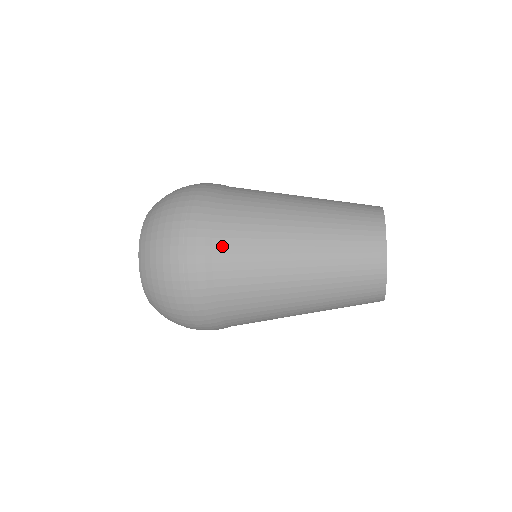
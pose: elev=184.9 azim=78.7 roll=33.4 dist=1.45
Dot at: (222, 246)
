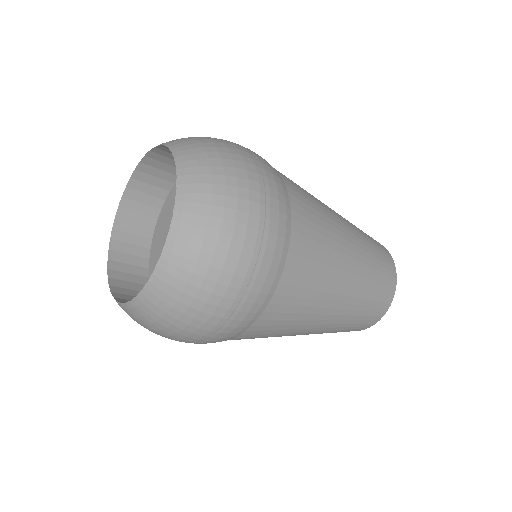
Dot at: (290, 183)
